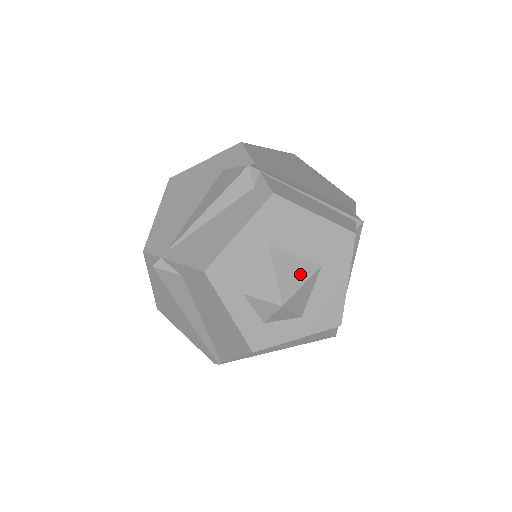
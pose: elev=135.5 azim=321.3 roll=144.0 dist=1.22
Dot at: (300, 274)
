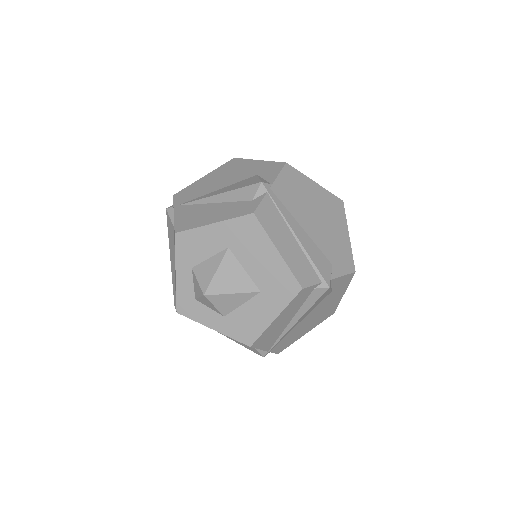
Dot at: (237, 285)
